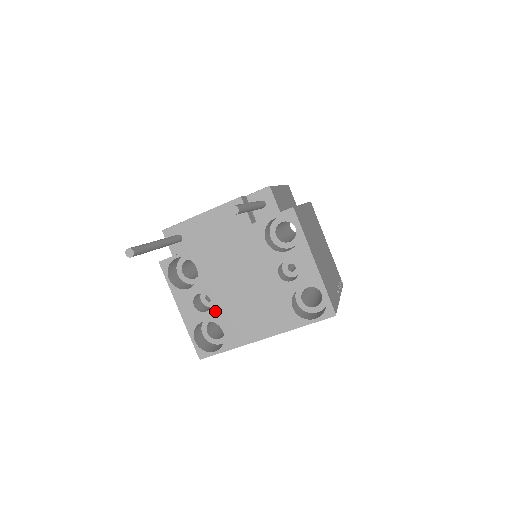
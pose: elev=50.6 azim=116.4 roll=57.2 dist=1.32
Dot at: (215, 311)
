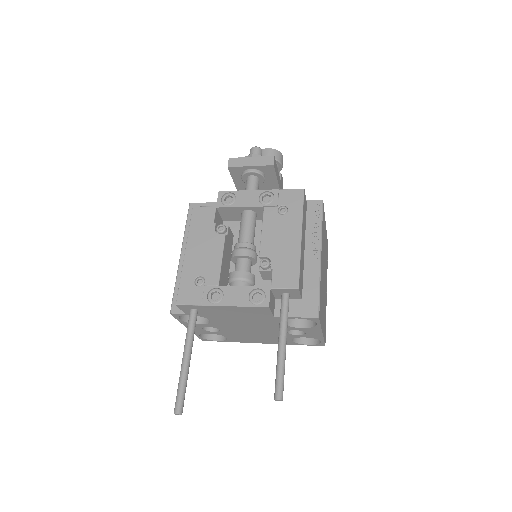
Dot at: (222, 333)
